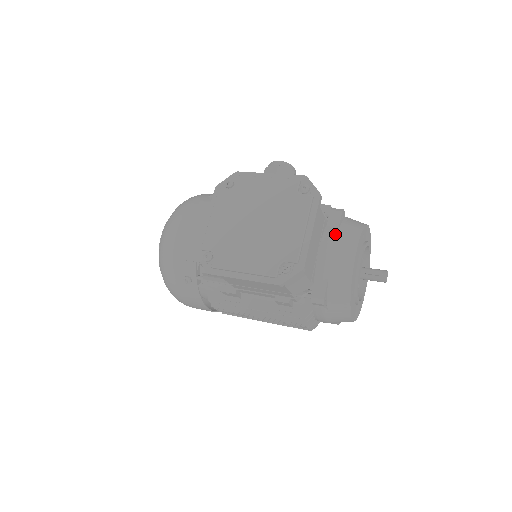
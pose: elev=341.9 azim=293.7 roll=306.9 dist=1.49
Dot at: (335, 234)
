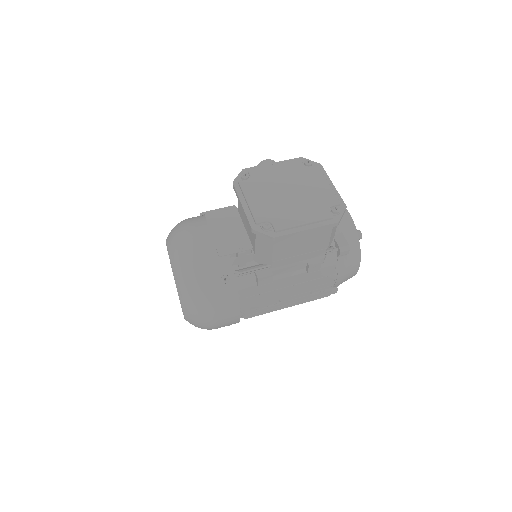
Dot at: occluded
